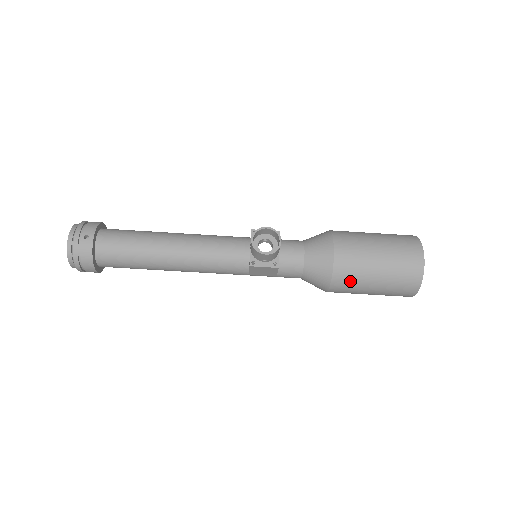
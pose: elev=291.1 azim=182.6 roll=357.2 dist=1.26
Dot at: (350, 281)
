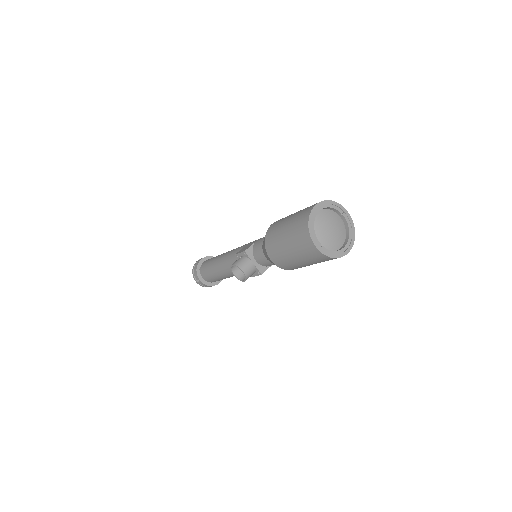
Dot at: occluded
